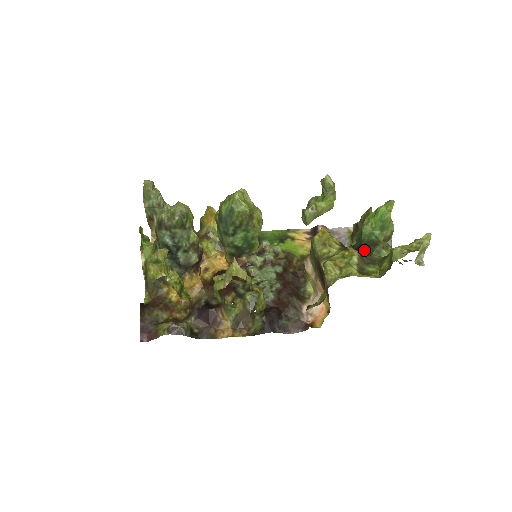
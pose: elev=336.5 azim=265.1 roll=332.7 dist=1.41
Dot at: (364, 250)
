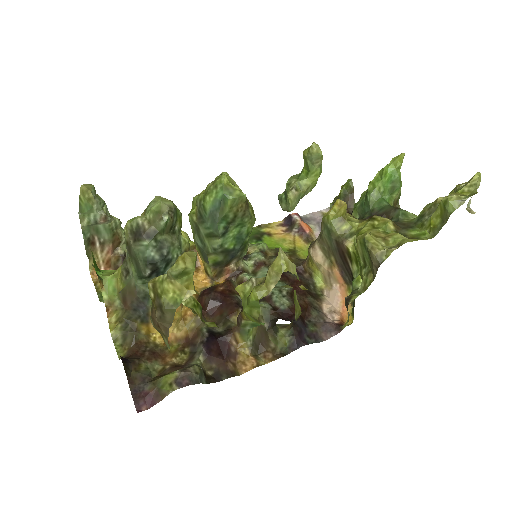
Dot at: occluded
